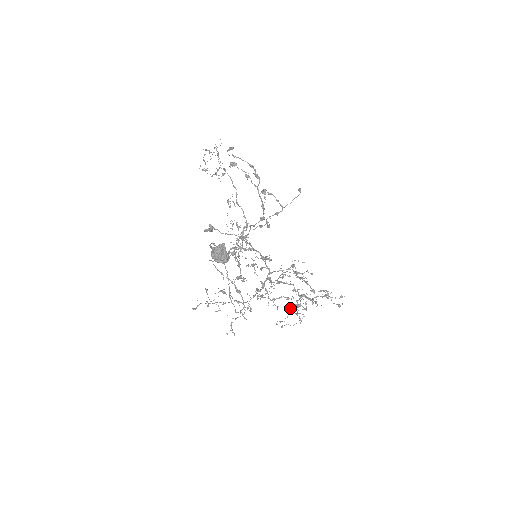
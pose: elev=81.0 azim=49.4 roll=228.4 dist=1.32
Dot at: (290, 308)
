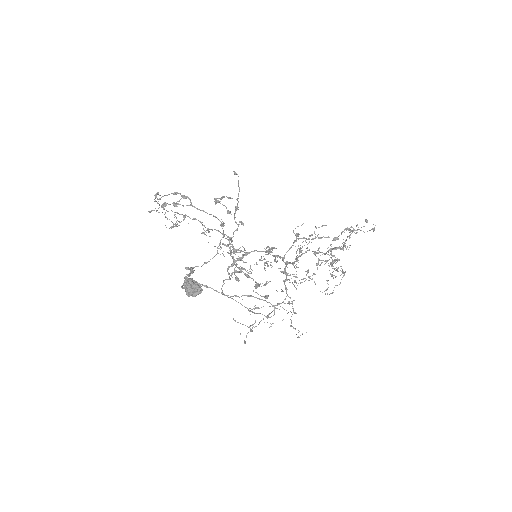
Dot at: (329, 270)
